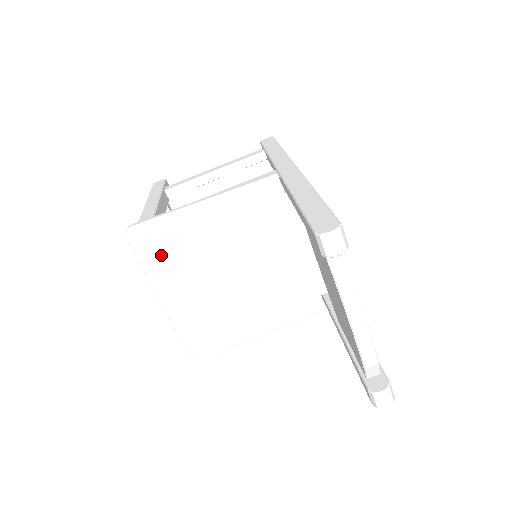
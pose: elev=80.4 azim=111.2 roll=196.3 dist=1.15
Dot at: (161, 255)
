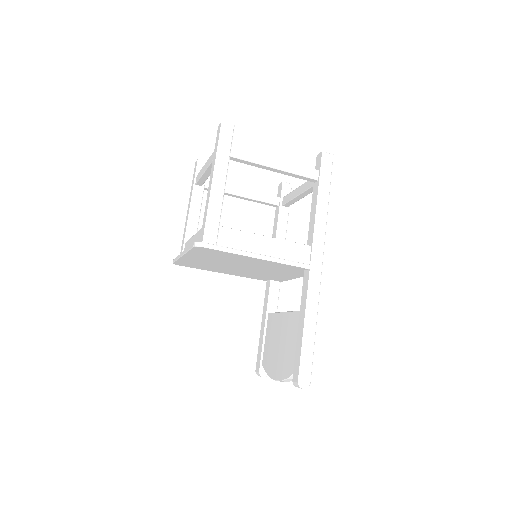
Dot at: (206, 254)
